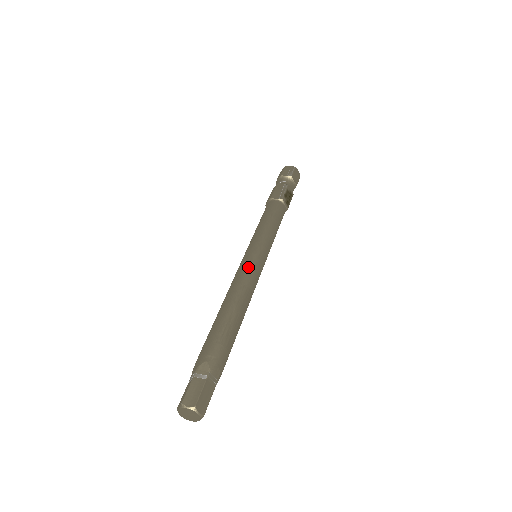
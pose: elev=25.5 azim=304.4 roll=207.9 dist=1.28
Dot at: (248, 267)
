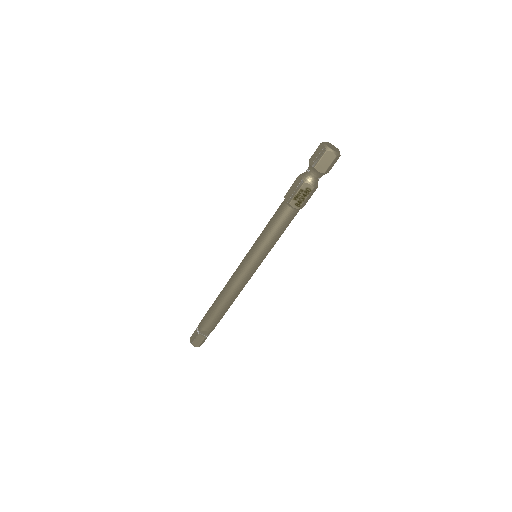
Dot at: (238, 272)
